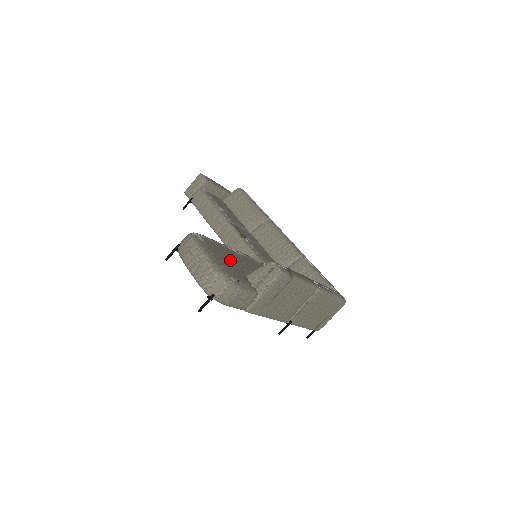
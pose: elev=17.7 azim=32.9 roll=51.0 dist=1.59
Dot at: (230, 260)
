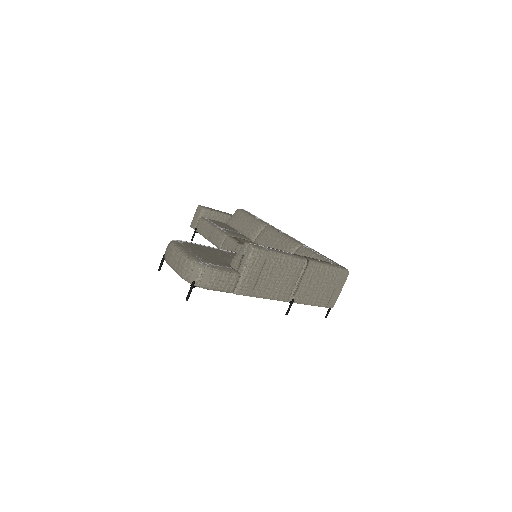
Dot at: (212, 254)
